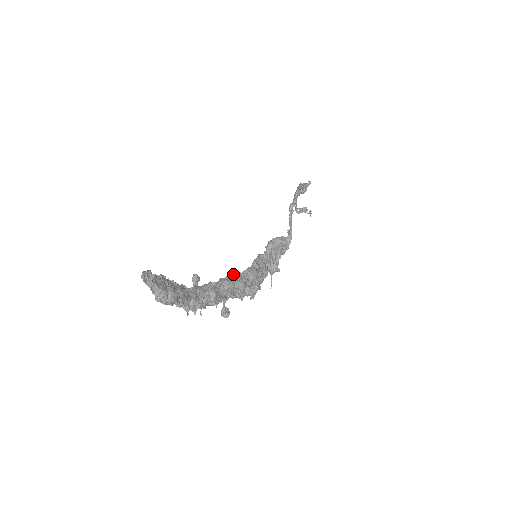
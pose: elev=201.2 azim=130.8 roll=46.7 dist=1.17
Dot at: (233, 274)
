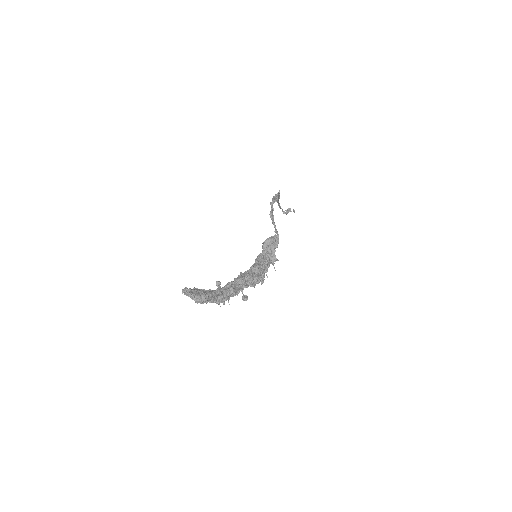
Dot at: (243, 273)
